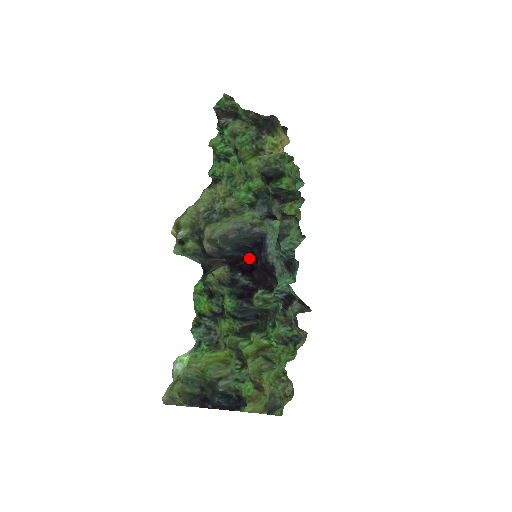
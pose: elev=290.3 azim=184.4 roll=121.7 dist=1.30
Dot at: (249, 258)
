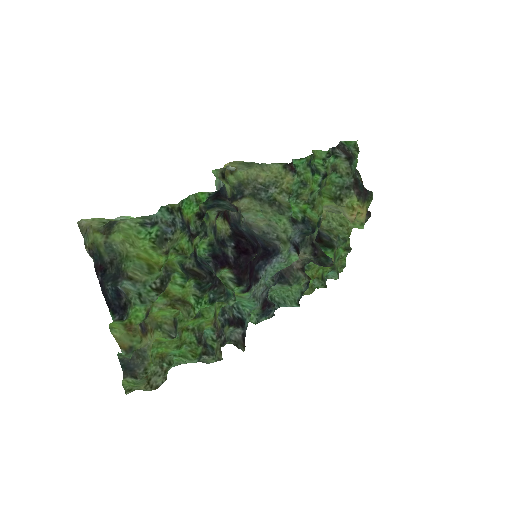
Dot at: (252, 244)
